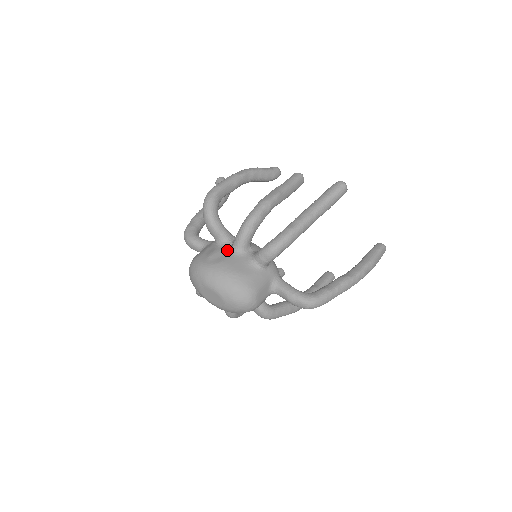
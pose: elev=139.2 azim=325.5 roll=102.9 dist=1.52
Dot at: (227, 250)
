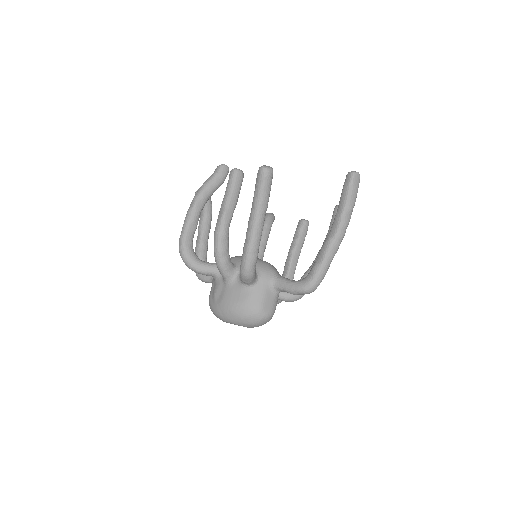
Dot at: (222, 284)
